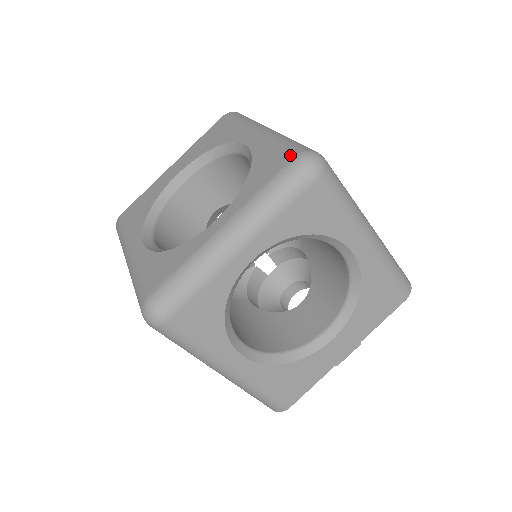
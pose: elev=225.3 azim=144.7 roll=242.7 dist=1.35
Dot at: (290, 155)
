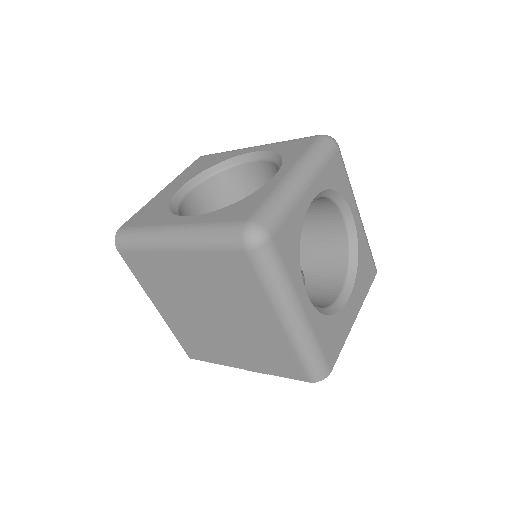
Dot at: (313, 137)
